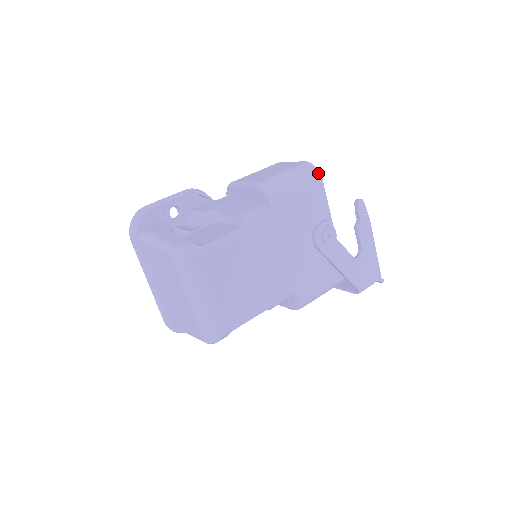
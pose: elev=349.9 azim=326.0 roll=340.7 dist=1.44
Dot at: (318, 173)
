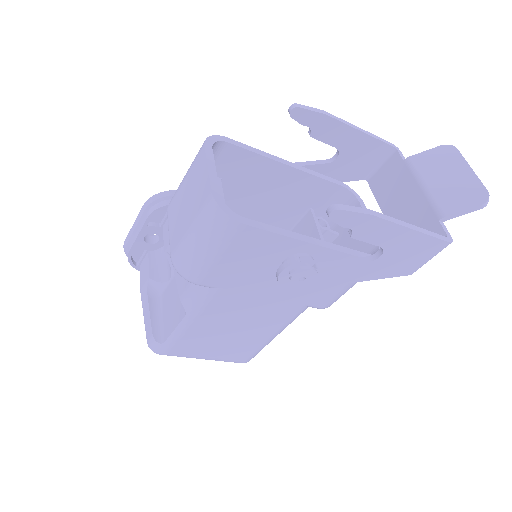
Dot at: (232, 221)
